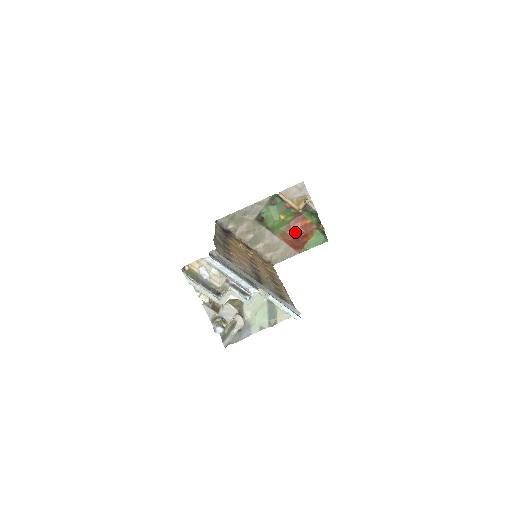
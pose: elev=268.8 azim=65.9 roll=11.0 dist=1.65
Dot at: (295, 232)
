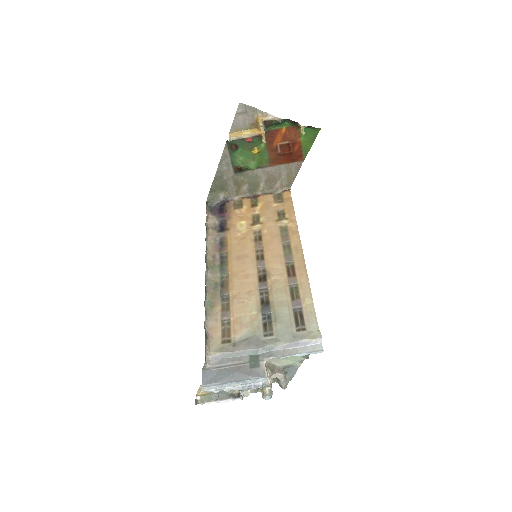
Dot at: (280, 150)
